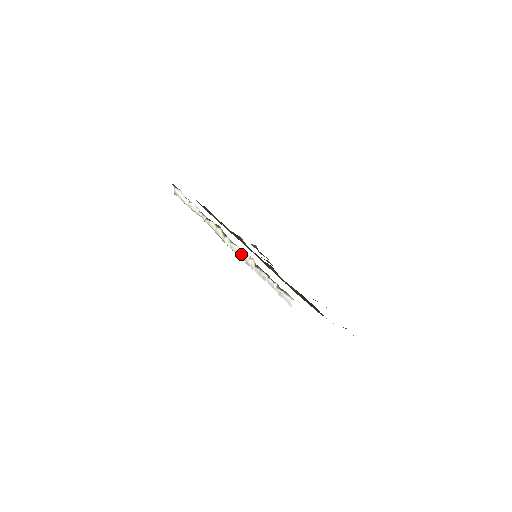
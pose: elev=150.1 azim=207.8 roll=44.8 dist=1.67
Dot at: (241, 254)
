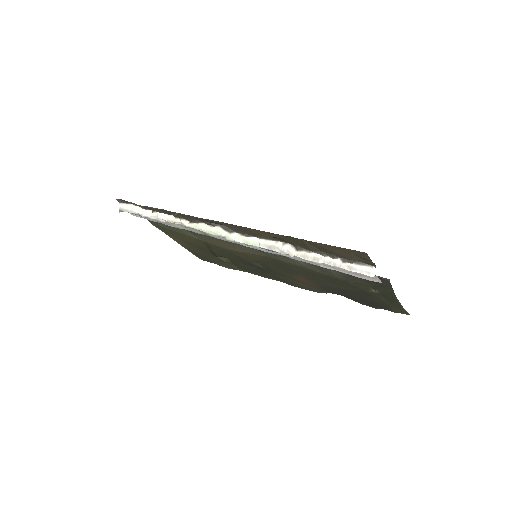
Dot at: (266, 244)
